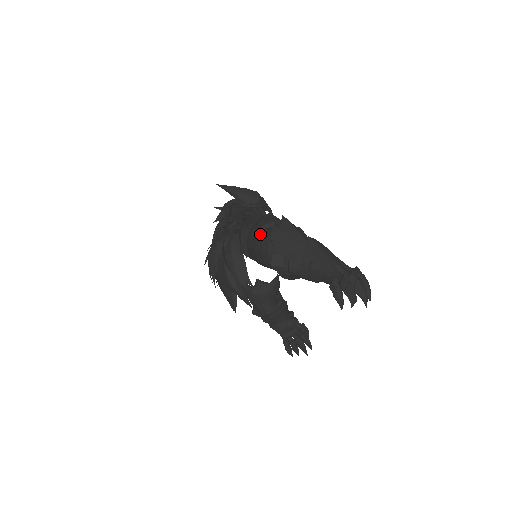
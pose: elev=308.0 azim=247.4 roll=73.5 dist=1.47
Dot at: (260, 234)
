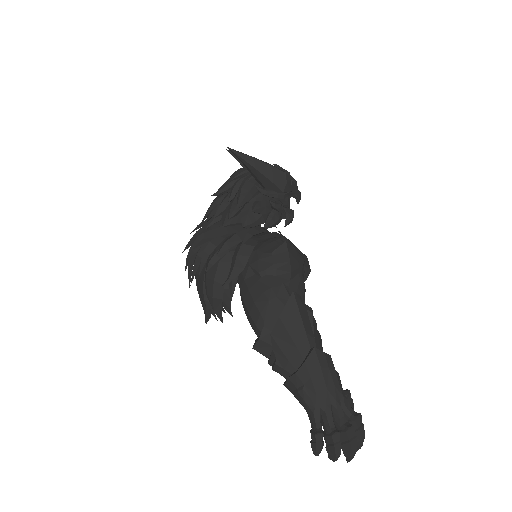
Dot at: (258, 283)
